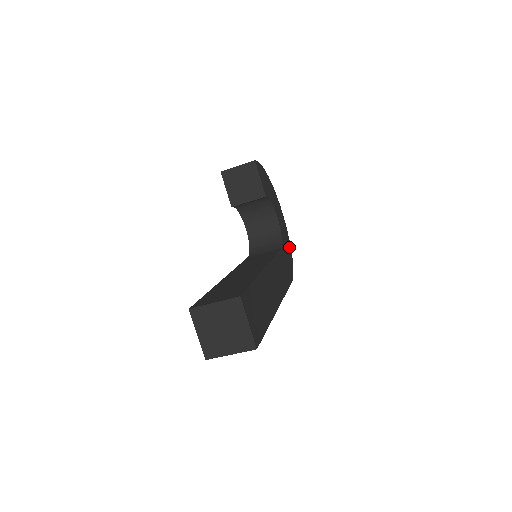
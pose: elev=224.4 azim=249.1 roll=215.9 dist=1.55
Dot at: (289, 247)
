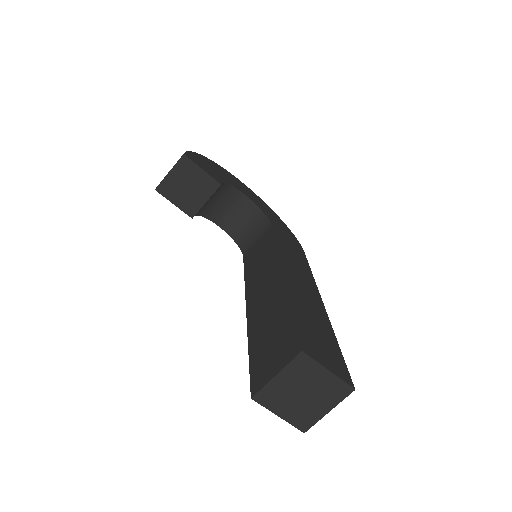
Dot at: (273, 214)
